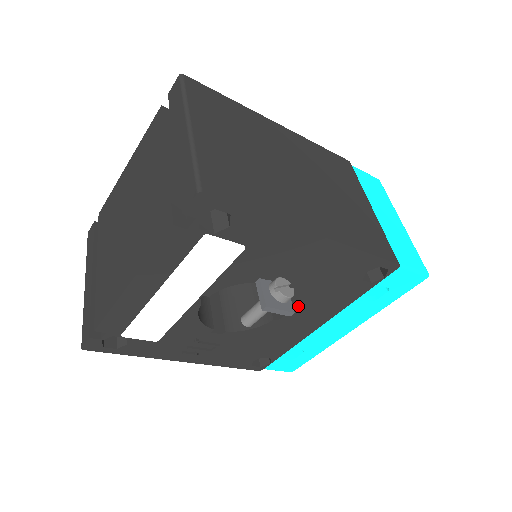
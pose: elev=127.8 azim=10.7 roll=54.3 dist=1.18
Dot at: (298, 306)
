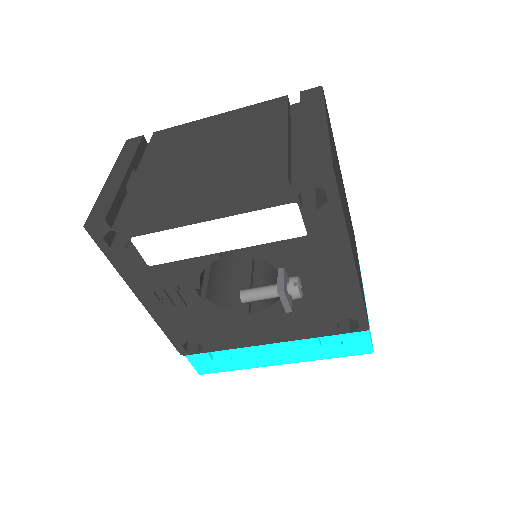
Dot at: (277, 313)
